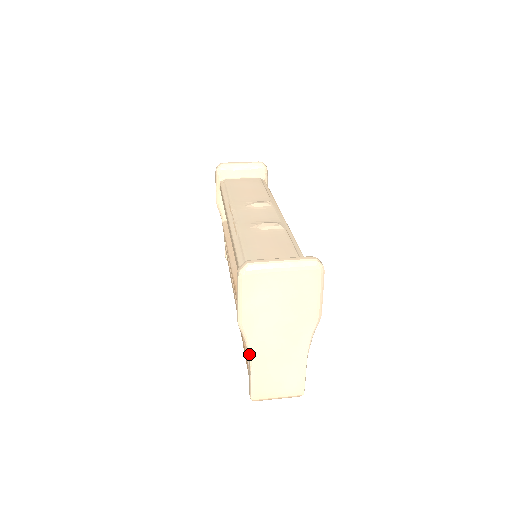
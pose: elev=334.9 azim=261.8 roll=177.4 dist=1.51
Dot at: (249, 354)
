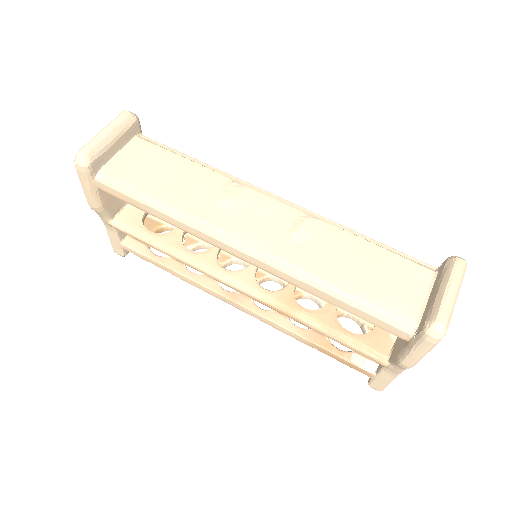
Dot at: occluded
